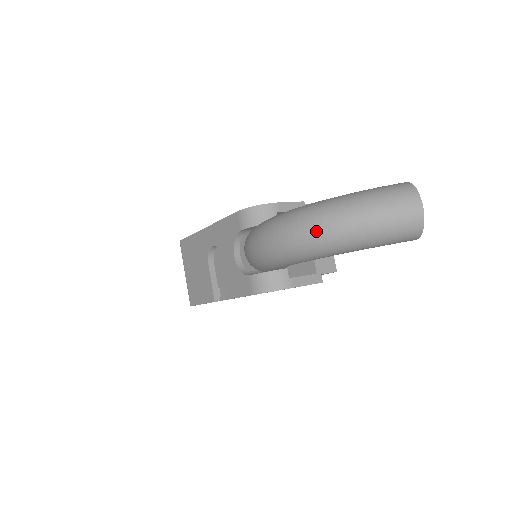
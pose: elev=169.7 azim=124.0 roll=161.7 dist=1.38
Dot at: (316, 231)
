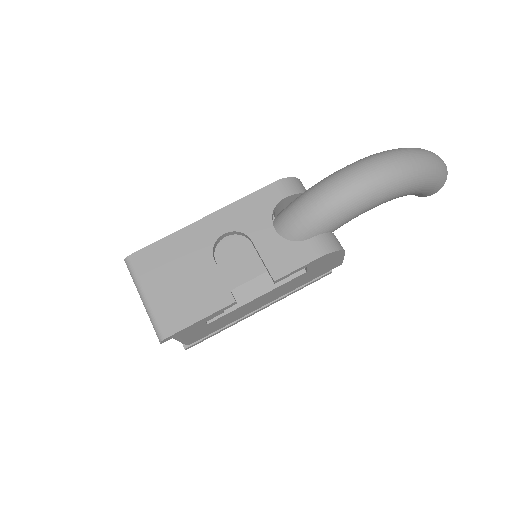
Dot at: (410, 160)
